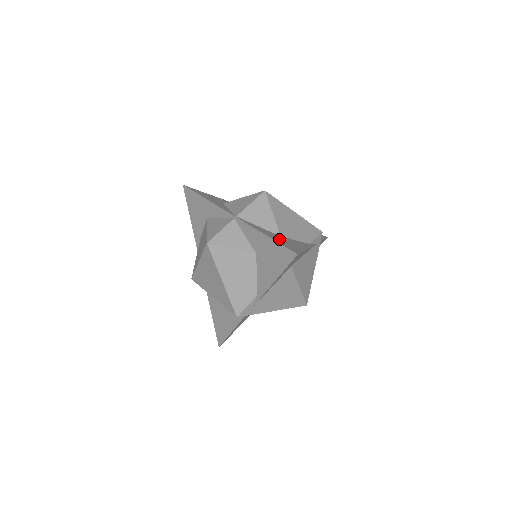
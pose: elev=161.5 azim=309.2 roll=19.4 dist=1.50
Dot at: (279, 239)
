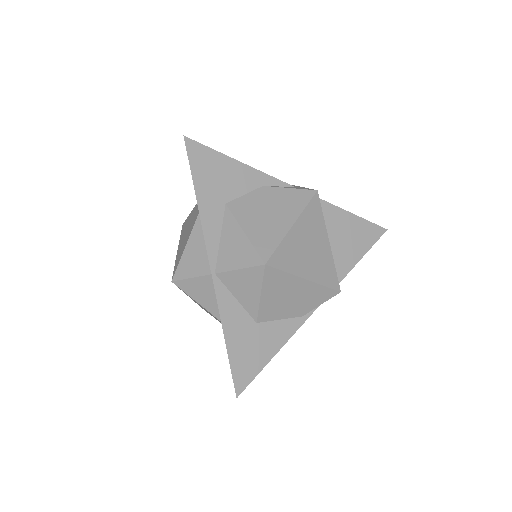
Dot at: (242, 344)
